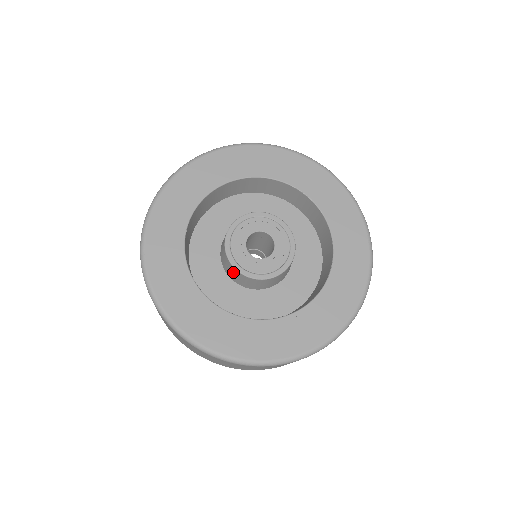
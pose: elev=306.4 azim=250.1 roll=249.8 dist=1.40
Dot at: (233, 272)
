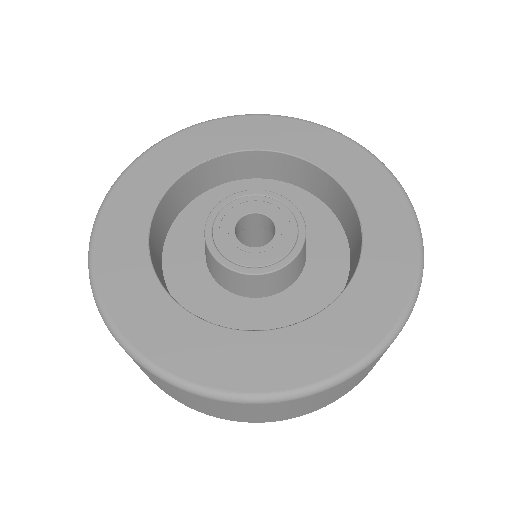
Dot at: occluded
